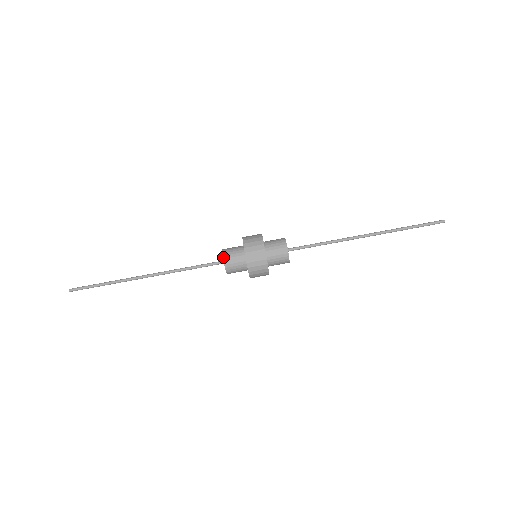
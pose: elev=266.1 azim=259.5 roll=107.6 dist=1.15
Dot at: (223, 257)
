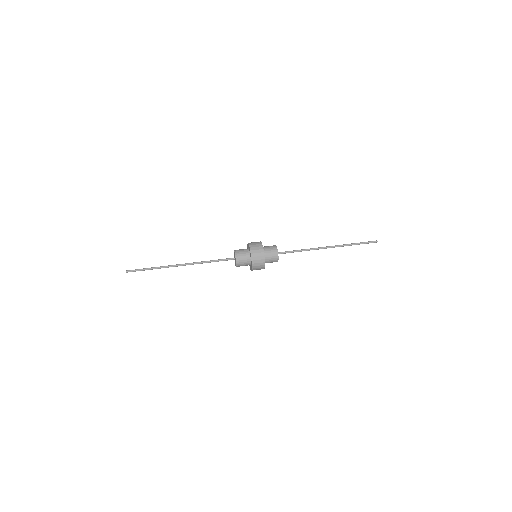
Dot at: (234, 251)
